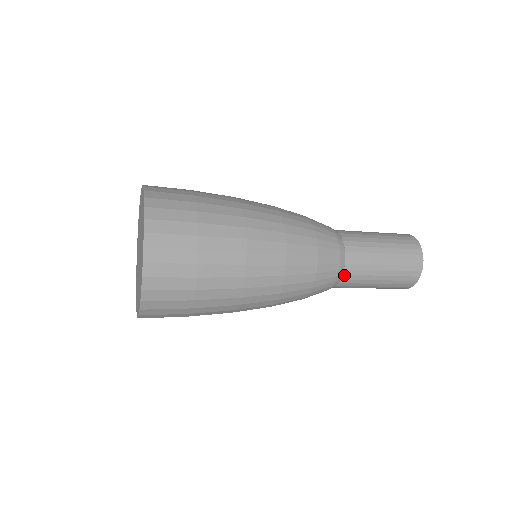
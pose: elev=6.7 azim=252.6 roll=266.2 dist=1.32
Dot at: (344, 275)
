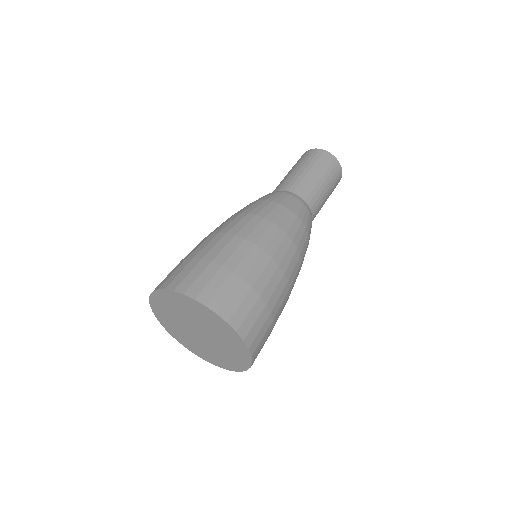
Dot at: occluded
